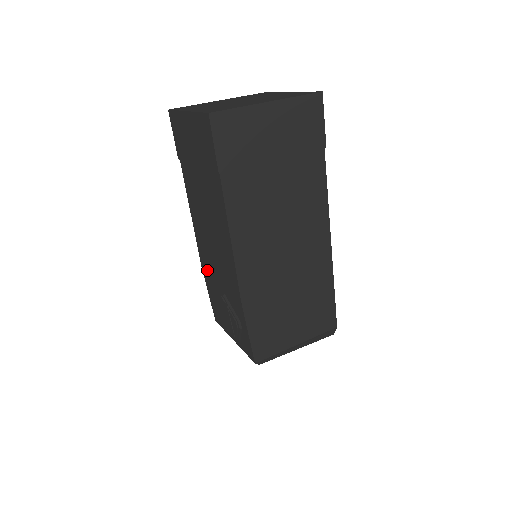
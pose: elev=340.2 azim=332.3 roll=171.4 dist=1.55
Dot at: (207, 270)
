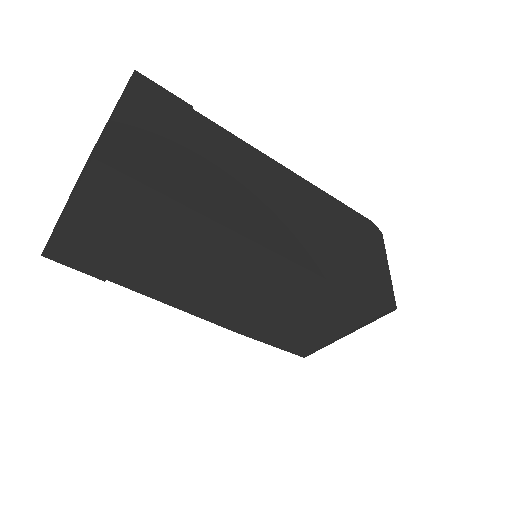
Dot at: occluded
